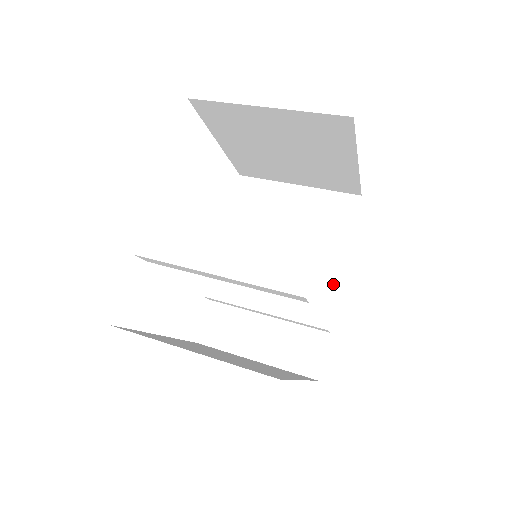
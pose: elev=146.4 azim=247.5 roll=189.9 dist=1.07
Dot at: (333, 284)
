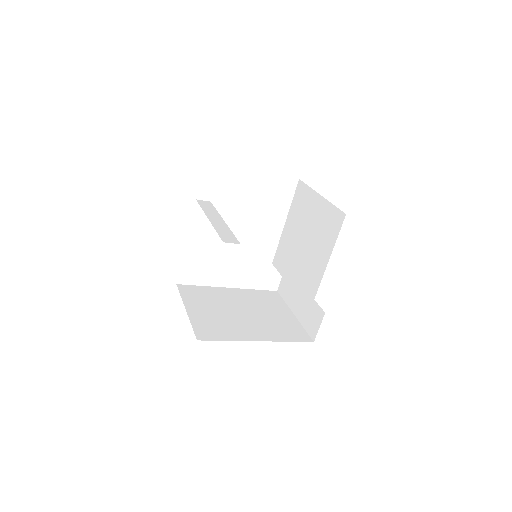
Dot at: (318, 281)
